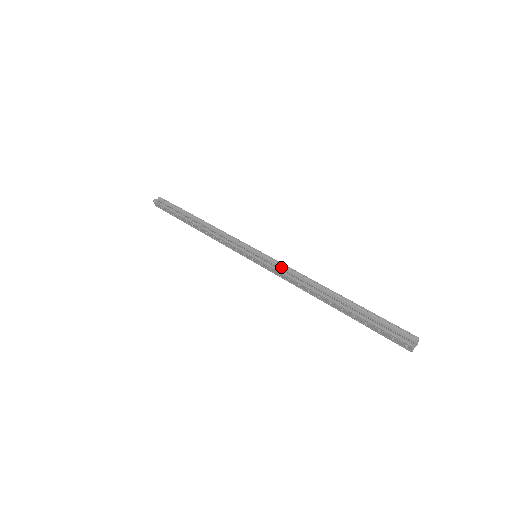
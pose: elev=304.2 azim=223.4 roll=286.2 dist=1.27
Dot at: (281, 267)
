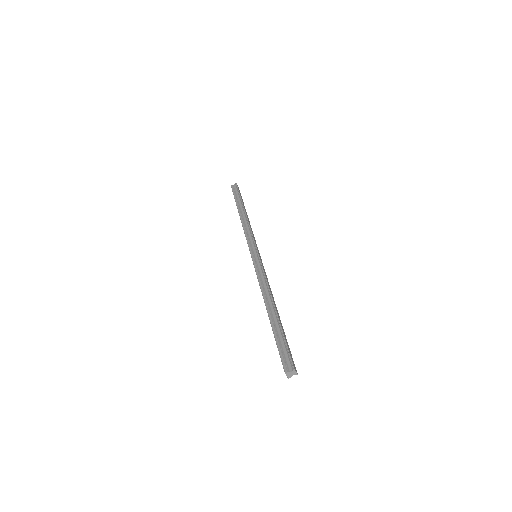
Dot at: (261, 272)
